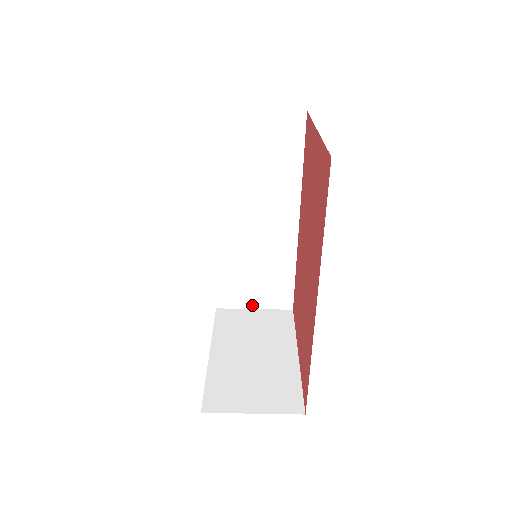
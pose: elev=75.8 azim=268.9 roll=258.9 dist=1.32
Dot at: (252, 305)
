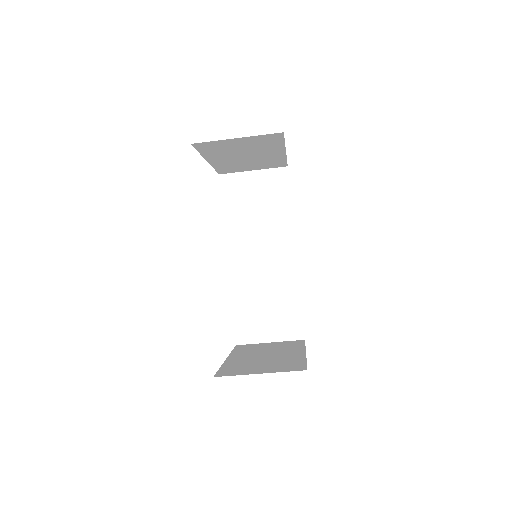
Dot at: (267, 339)
